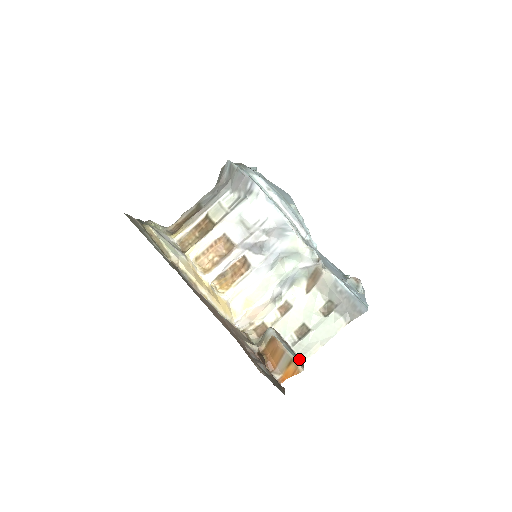
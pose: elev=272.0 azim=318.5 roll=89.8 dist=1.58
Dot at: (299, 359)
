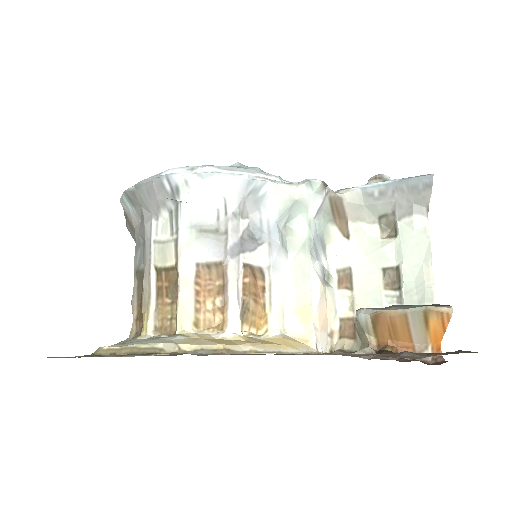
Dot at: occluded
